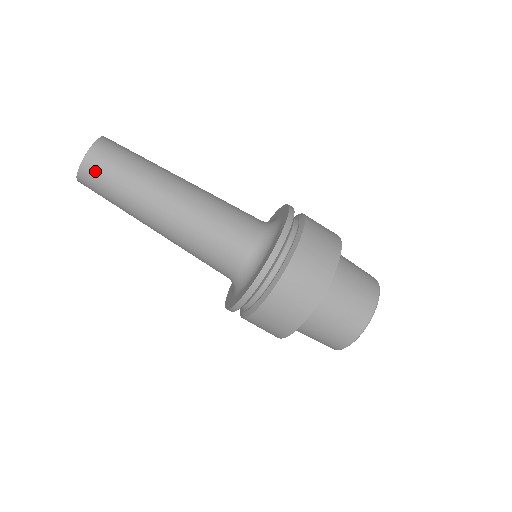
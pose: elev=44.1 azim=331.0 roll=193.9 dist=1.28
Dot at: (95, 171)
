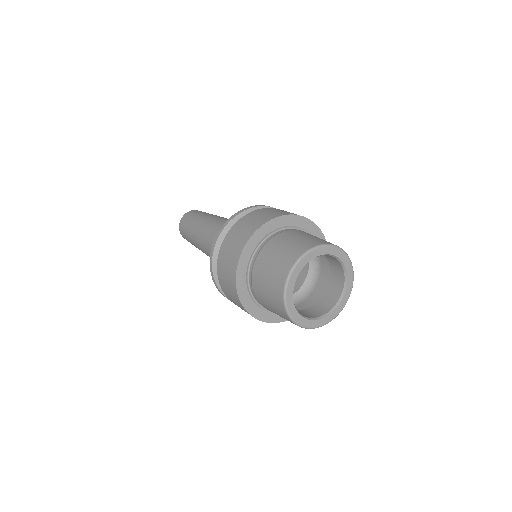
Dot at: (190, 214)
